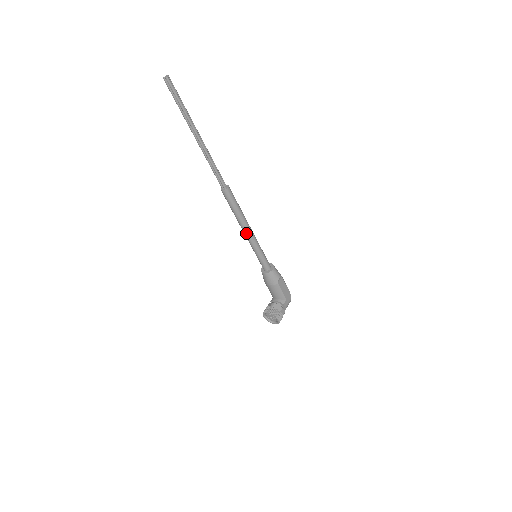
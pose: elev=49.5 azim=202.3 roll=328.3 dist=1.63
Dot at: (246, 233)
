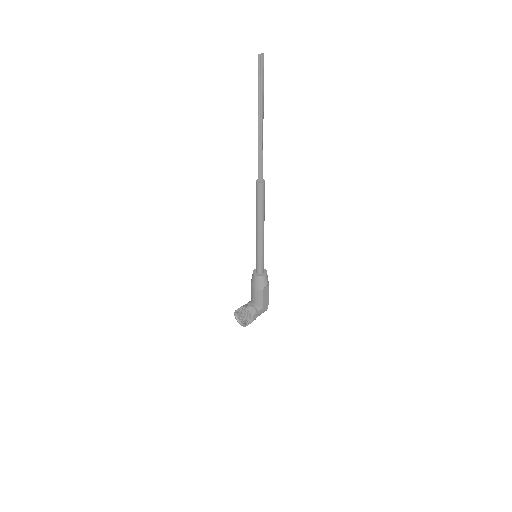
Dot at: (258, 231)
